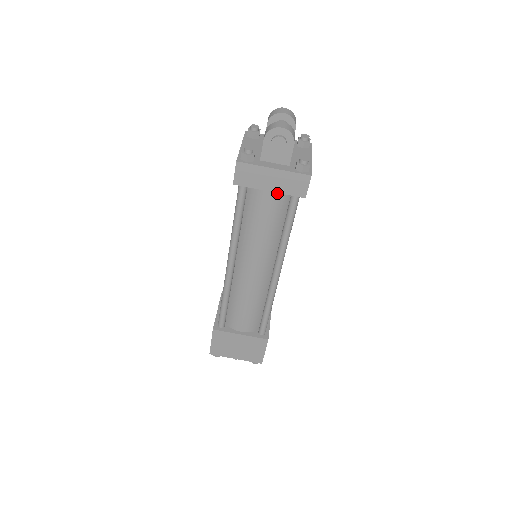
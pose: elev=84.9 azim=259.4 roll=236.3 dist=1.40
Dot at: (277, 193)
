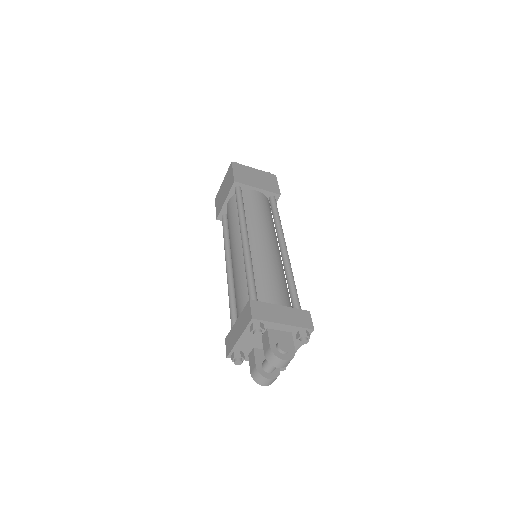
Dot at: occluded
